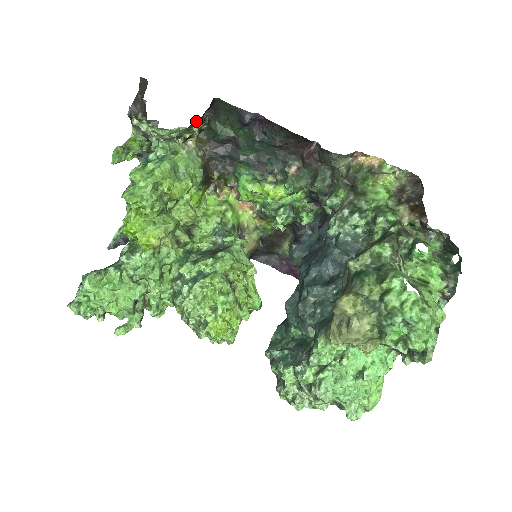
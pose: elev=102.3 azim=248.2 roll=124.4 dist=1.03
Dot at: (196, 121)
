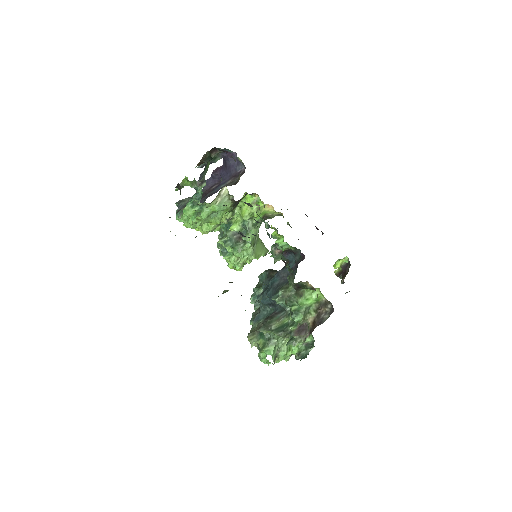
Dot at: occluded
